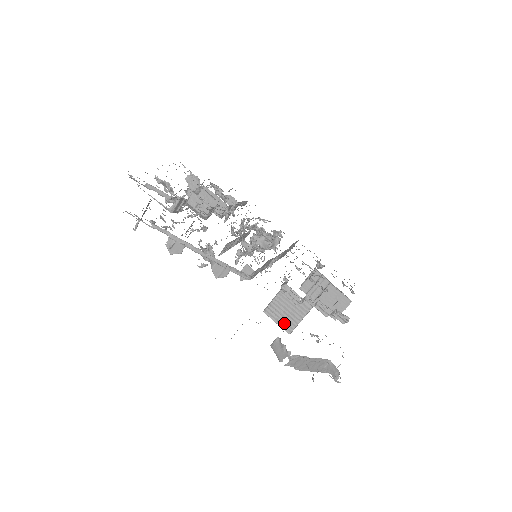
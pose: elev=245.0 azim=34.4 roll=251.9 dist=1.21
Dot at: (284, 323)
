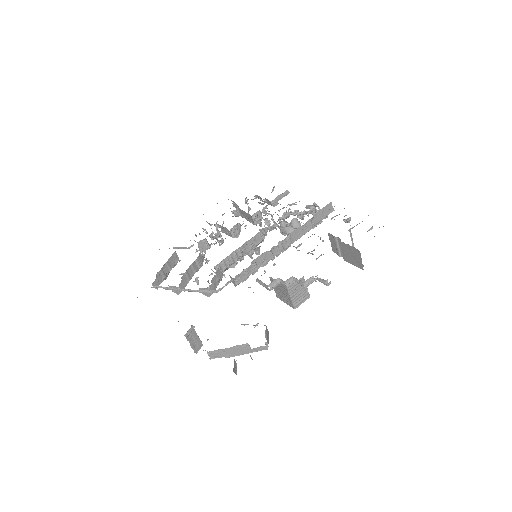
Dot at: (287, 302)
